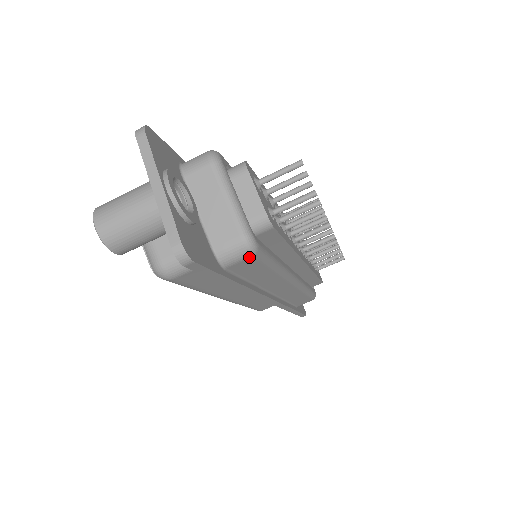
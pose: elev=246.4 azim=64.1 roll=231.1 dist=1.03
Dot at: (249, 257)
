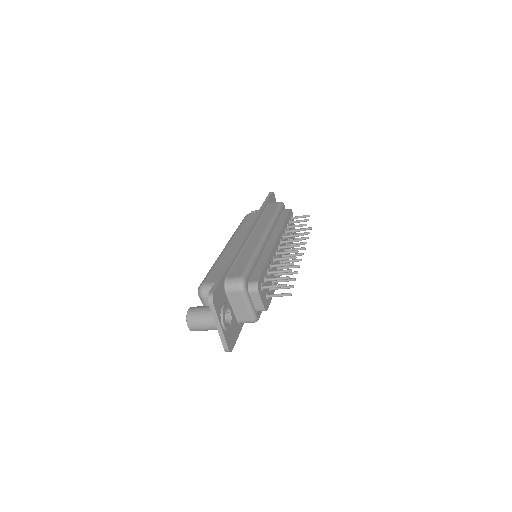
Dot at: occluded
